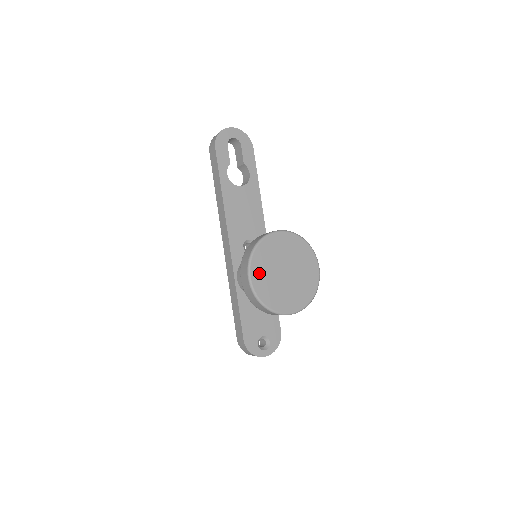
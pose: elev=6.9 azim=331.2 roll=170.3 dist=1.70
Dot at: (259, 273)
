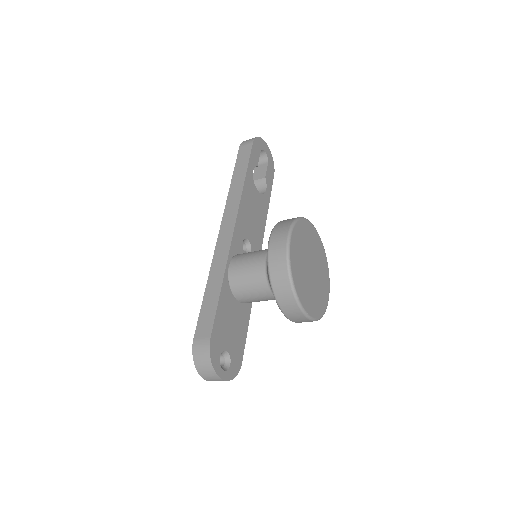
Dot at: (296, 244)
